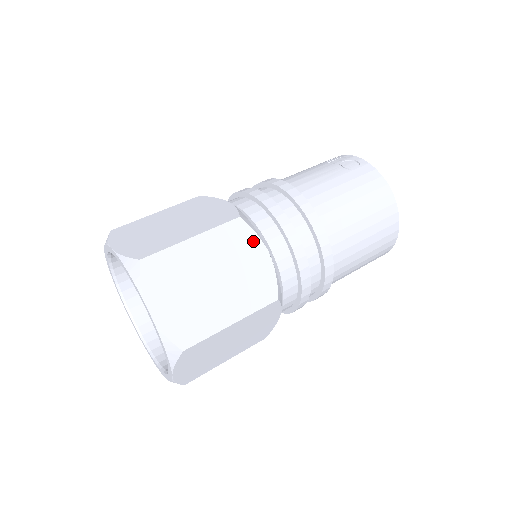
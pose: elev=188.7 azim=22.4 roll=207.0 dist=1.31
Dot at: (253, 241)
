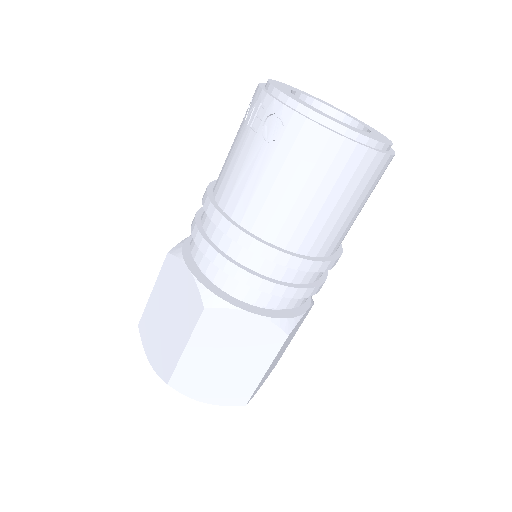
Dot at: (231, 315)
